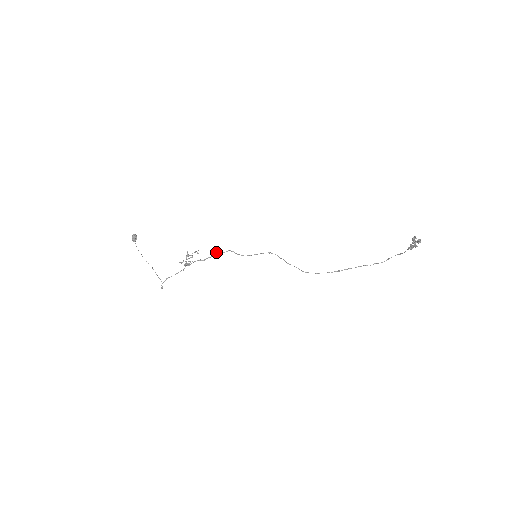
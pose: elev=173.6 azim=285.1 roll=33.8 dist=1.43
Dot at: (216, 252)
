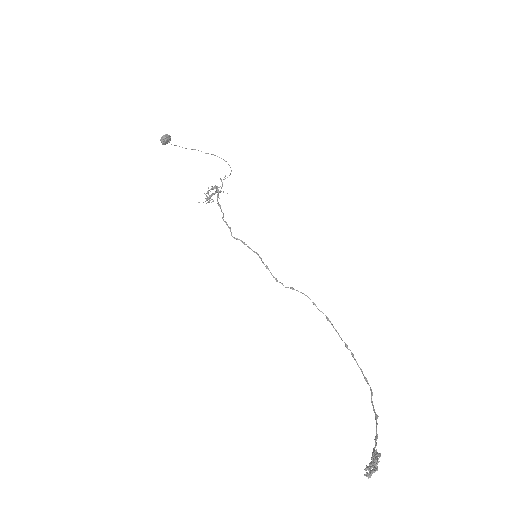
Dot at: (222, 218)
